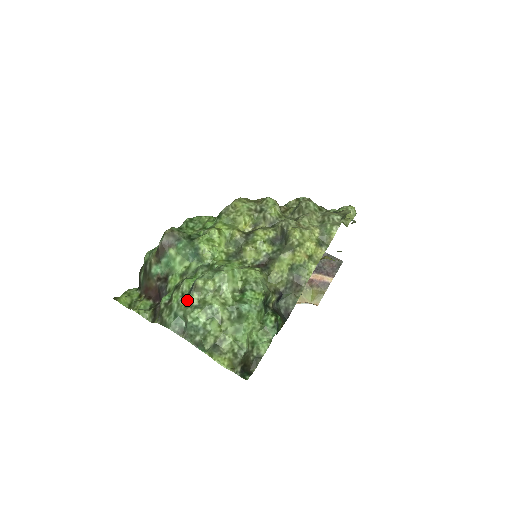
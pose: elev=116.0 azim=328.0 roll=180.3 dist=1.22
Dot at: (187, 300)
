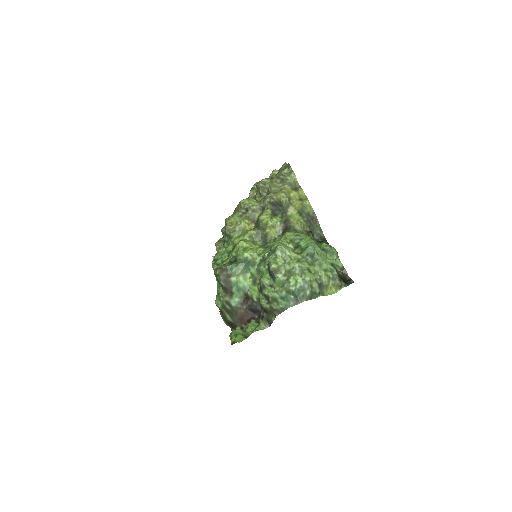
Dot at: (278, 283)
